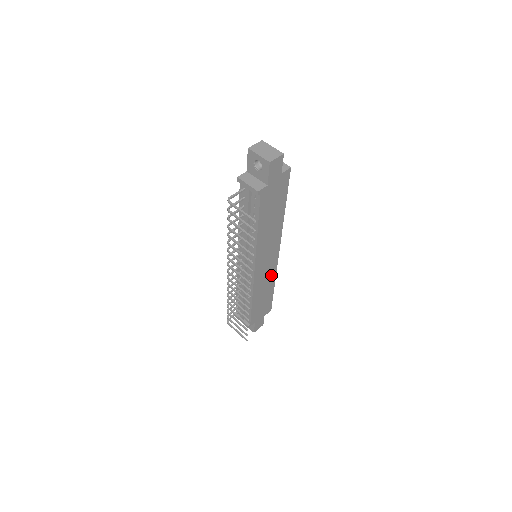
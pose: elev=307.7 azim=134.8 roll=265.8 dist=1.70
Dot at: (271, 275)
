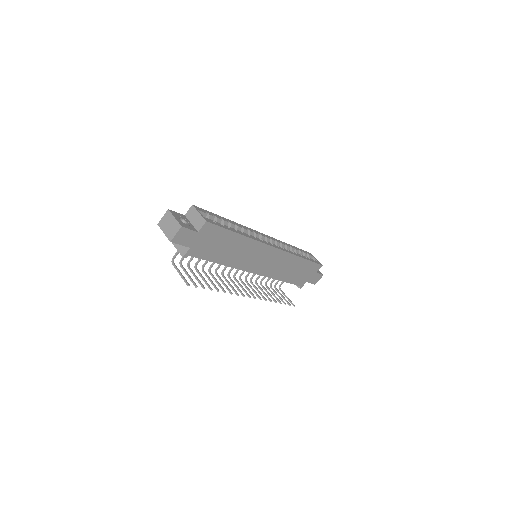
Dot at: (286, 259)
